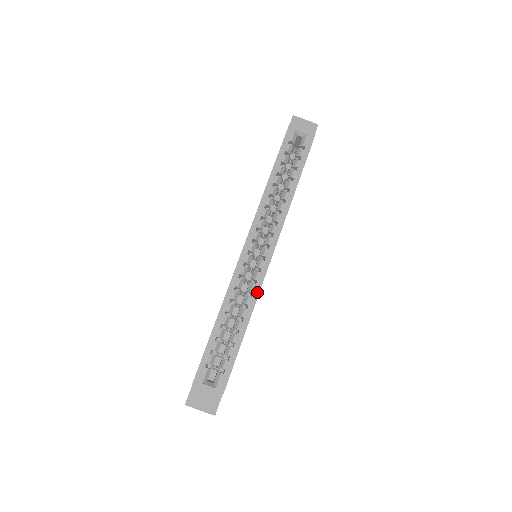
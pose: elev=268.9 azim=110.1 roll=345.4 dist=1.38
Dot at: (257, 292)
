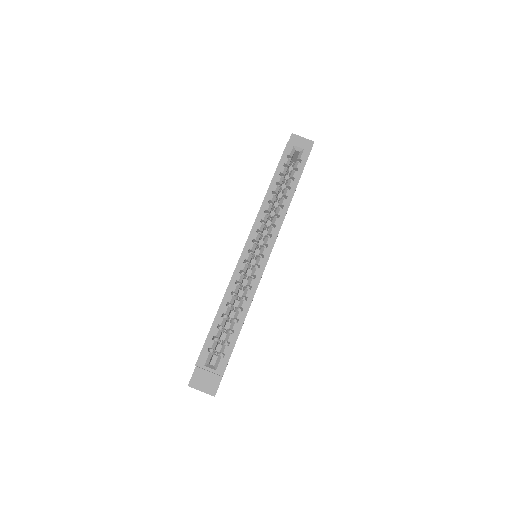
Dot at: (256, 286)
